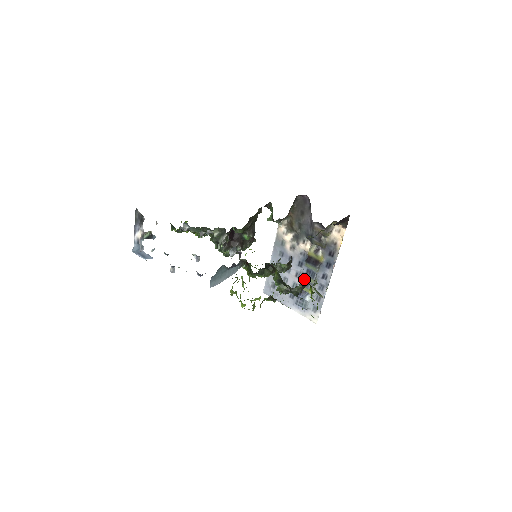
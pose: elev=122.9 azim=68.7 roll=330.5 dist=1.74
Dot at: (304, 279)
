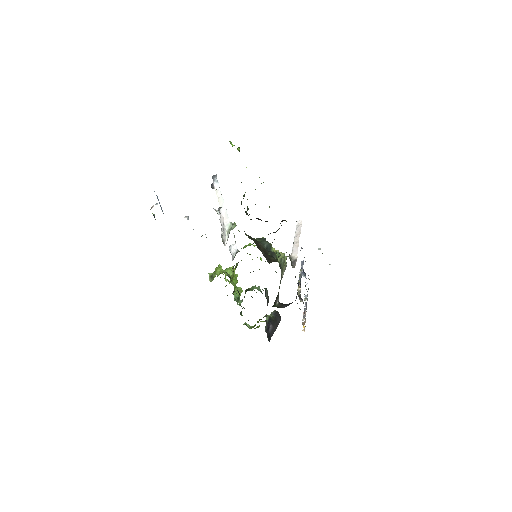
Dot at: occluded
